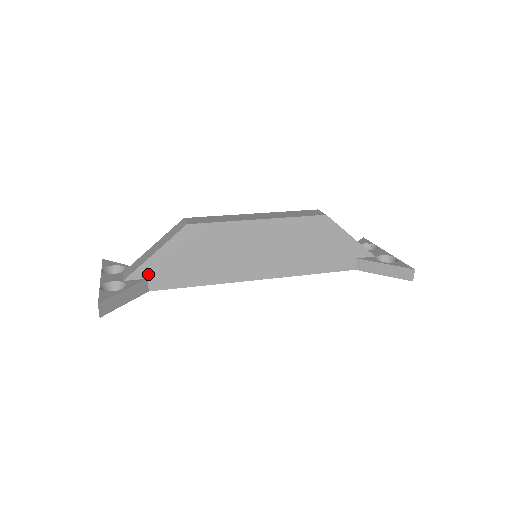
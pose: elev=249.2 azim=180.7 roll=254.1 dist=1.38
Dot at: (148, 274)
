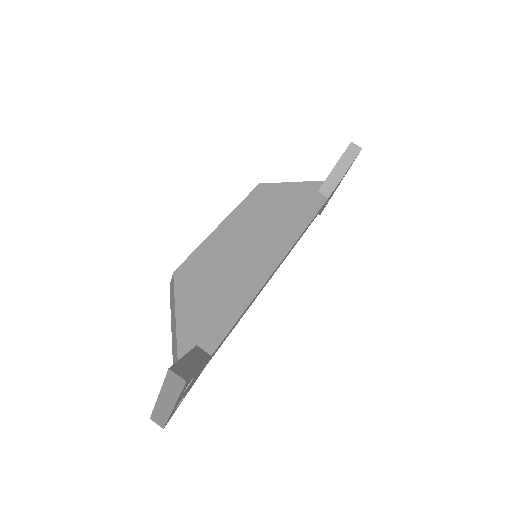
Dot at: (192, 341)
